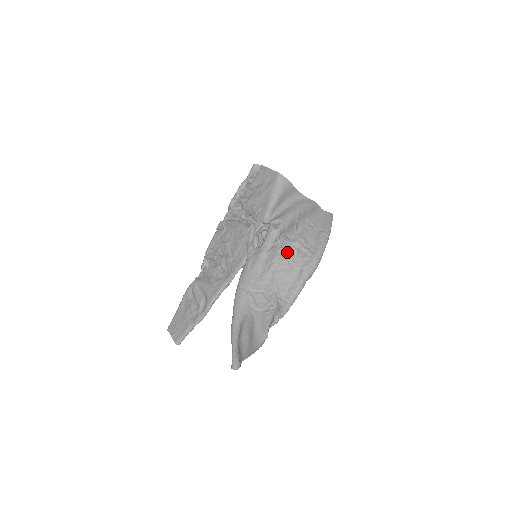
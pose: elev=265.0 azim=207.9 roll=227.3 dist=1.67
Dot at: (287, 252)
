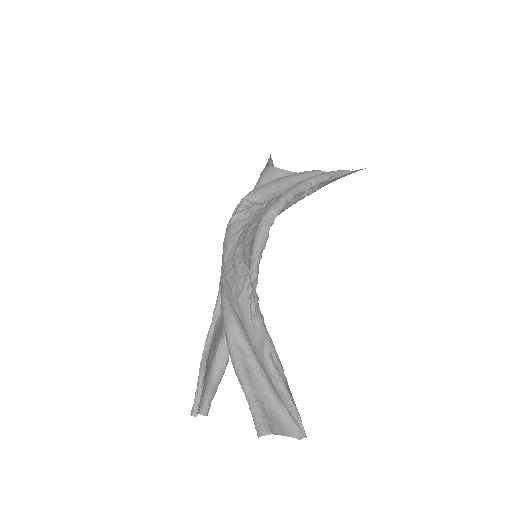
Dot at: occluded
